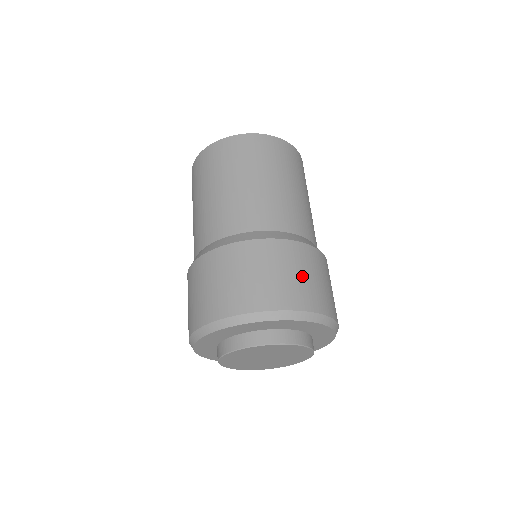
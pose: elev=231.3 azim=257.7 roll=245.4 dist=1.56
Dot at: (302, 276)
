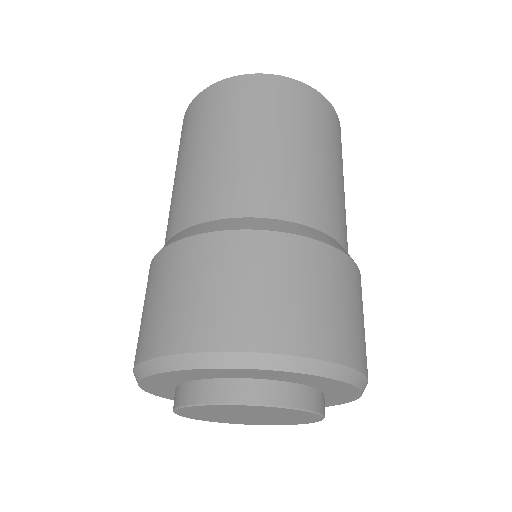
Dot at: (348, 309)
